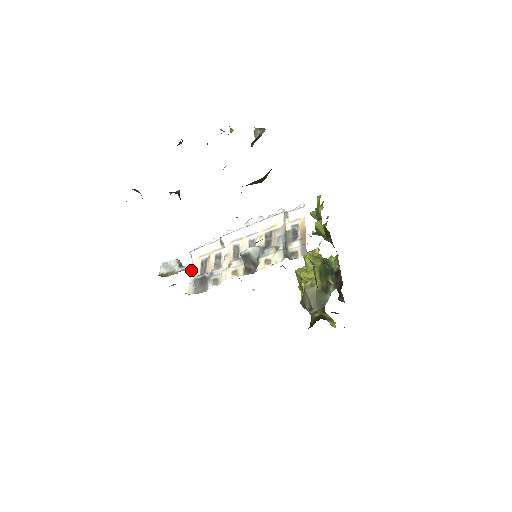
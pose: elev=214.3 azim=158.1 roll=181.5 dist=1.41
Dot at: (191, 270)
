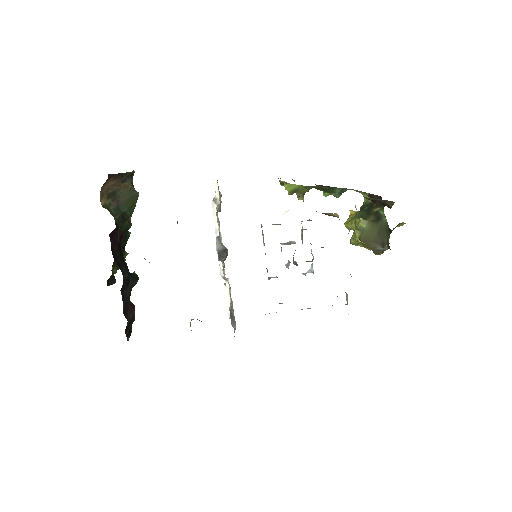
Dot at: occluded
